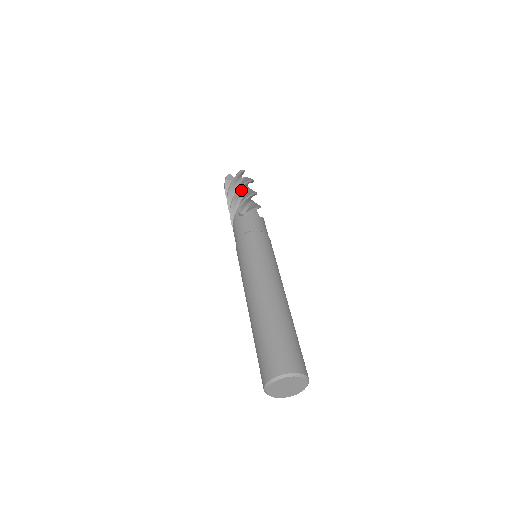
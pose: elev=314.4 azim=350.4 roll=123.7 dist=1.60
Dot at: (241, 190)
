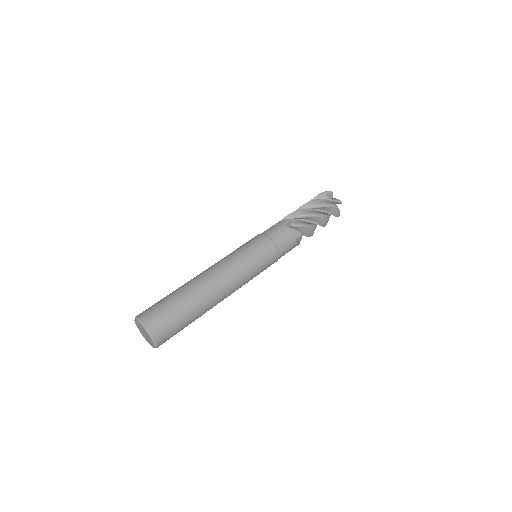
Dot at: (306, 206)
